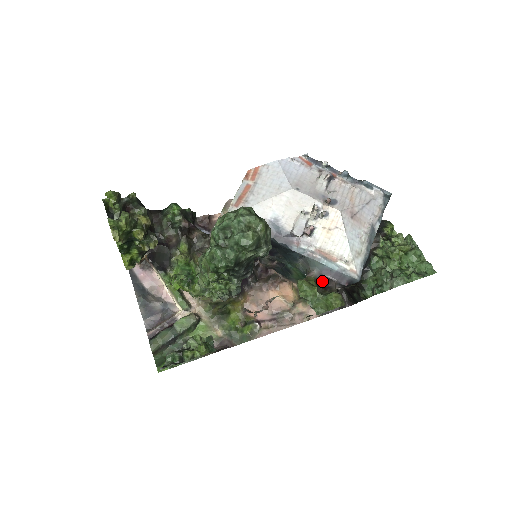
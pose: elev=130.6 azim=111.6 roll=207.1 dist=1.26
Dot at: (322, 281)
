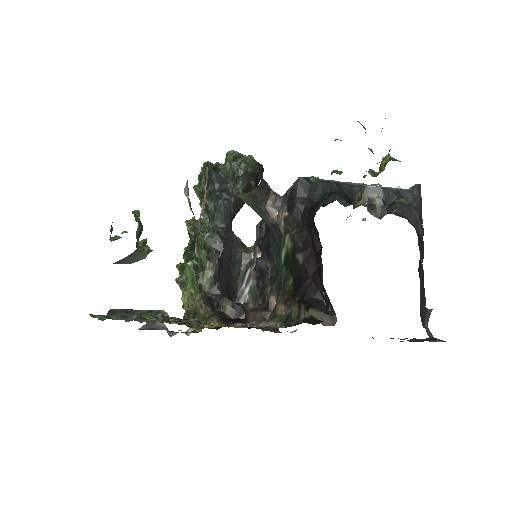
Dot at: occluded
